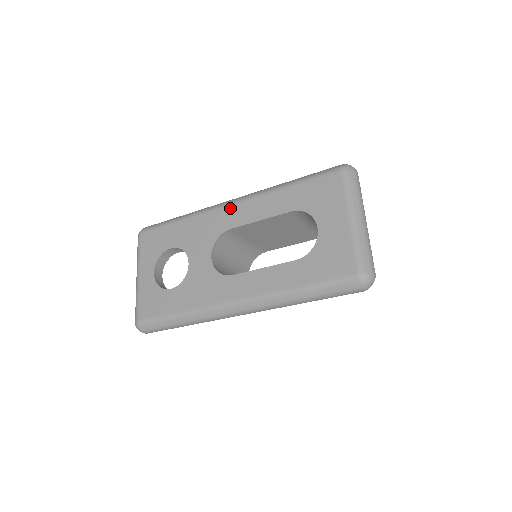
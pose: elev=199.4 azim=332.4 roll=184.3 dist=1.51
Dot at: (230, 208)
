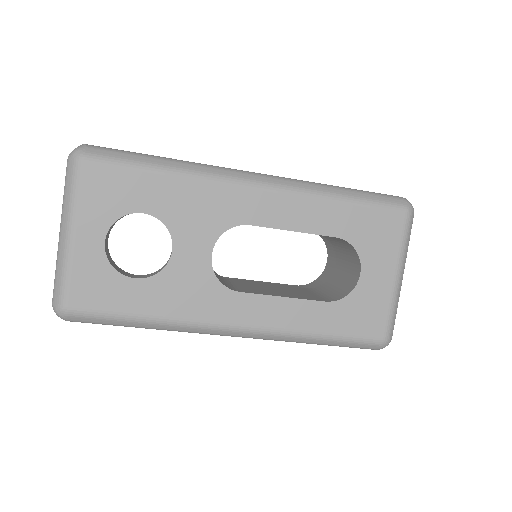
Dot at: (255, 193)
